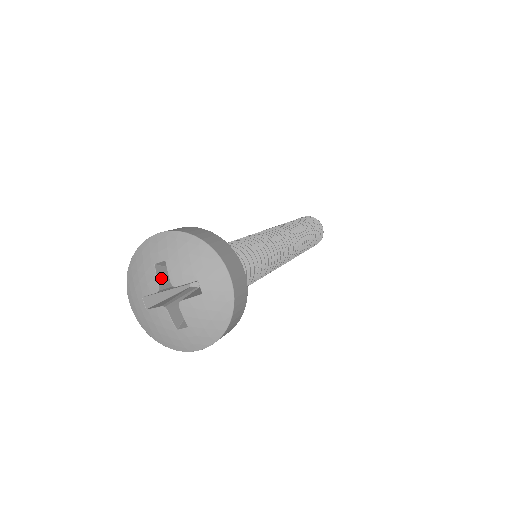
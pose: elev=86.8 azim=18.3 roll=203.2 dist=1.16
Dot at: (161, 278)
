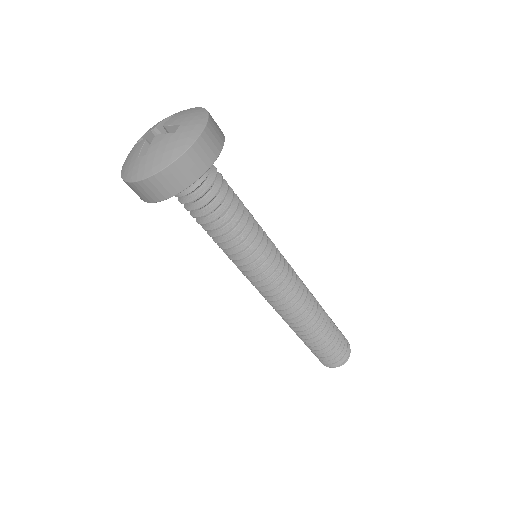
Dot at: (163, 127)
